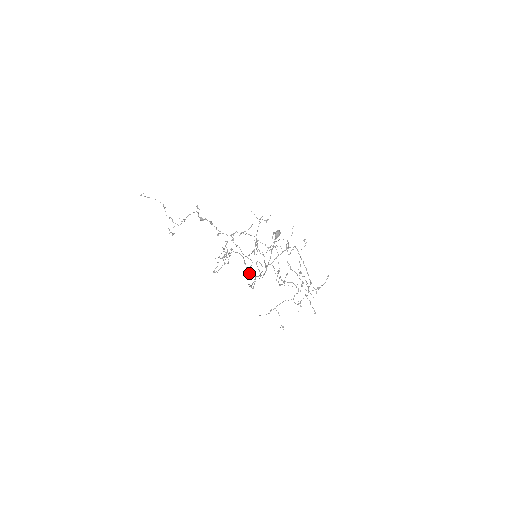
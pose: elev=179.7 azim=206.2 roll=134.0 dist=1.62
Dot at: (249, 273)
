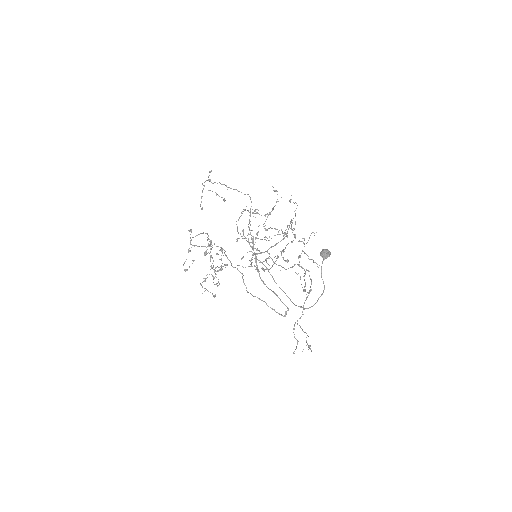
Dot at: (232, 266)
